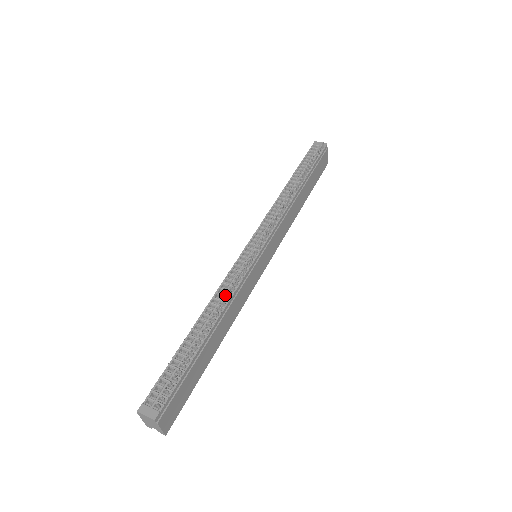
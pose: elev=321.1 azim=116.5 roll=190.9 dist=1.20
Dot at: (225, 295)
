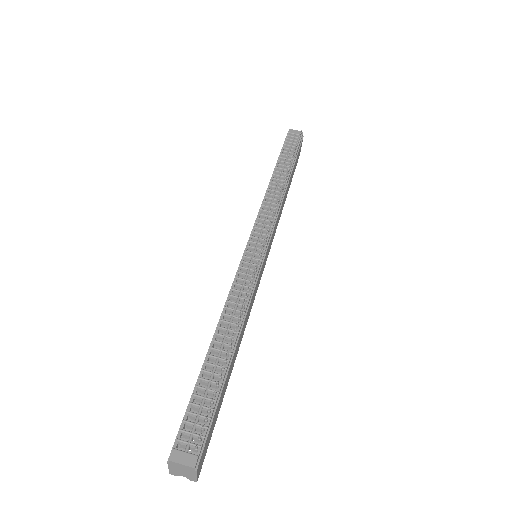
Dot at: (239, 304)
